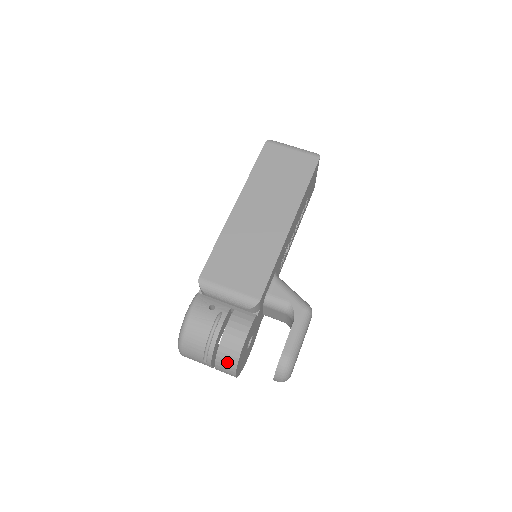
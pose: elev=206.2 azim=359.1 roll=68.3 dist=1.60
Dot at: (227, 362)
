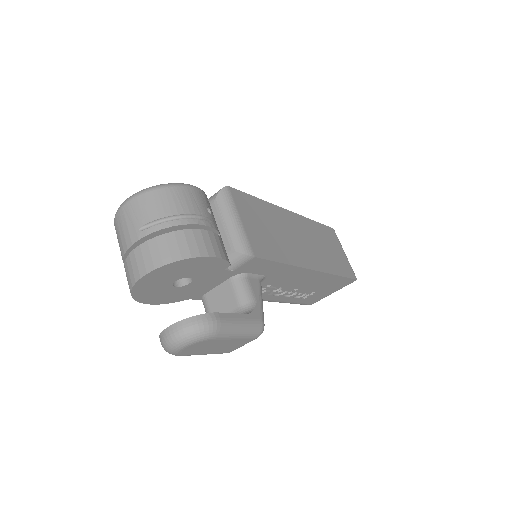
Dot at: (166, 250)
